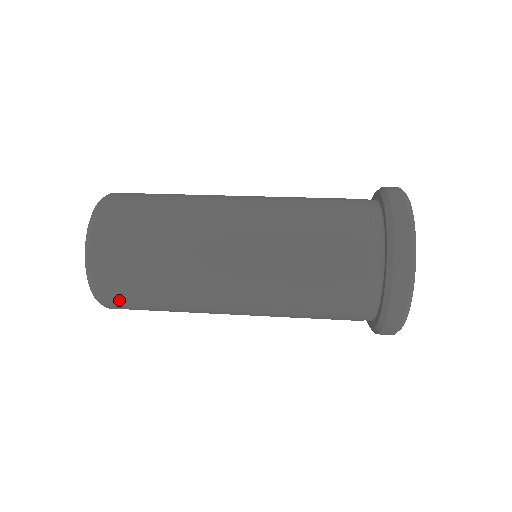
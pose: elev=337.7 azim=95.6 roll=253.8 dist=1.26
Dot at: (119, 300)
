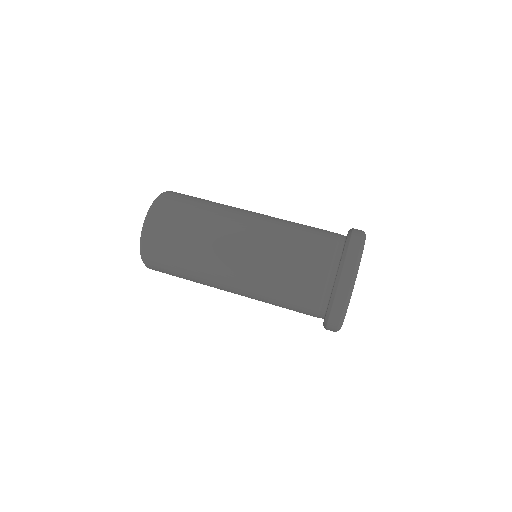
Dot at: (160, 271)
